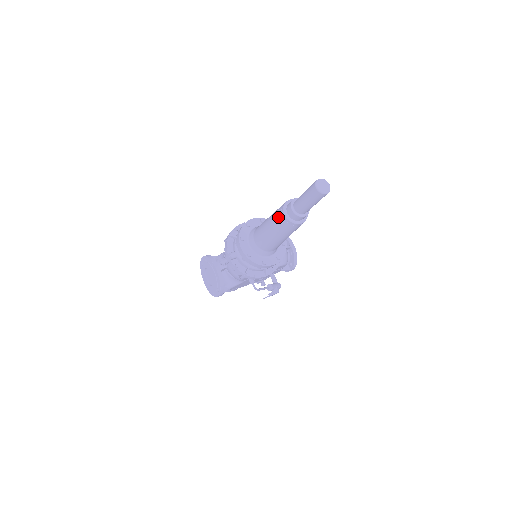
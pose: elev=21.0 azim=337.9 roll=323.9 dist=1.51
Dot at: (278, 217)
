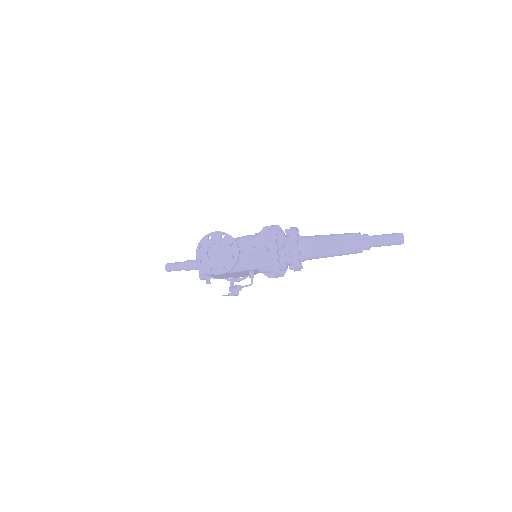
Dot at: (353, 240)
